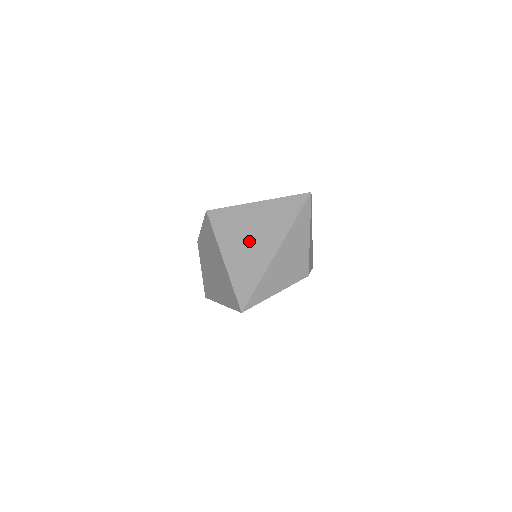
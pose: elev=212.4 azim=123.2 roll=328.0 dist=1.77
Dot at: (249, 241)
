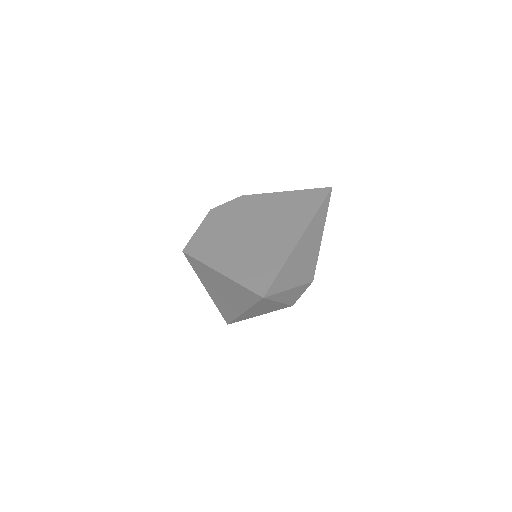
Dot at: (220, 294)
